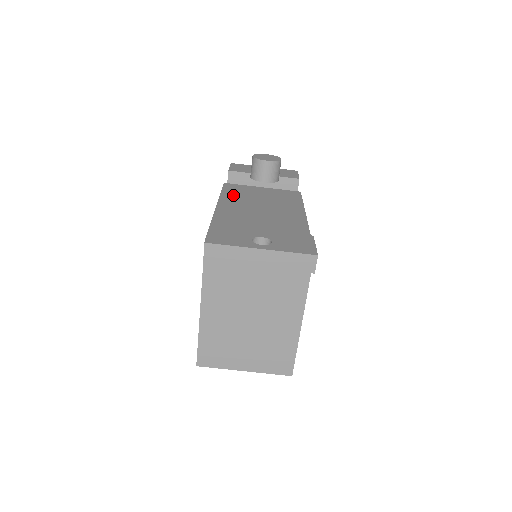
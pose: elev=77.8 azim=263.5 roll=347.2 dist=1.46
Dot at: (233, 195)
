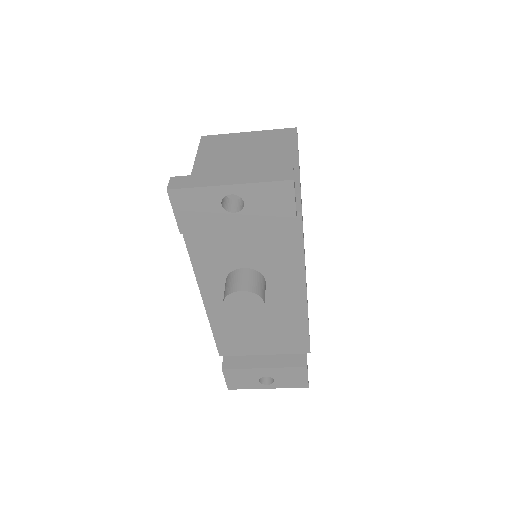
Dot at: (208, 263)
